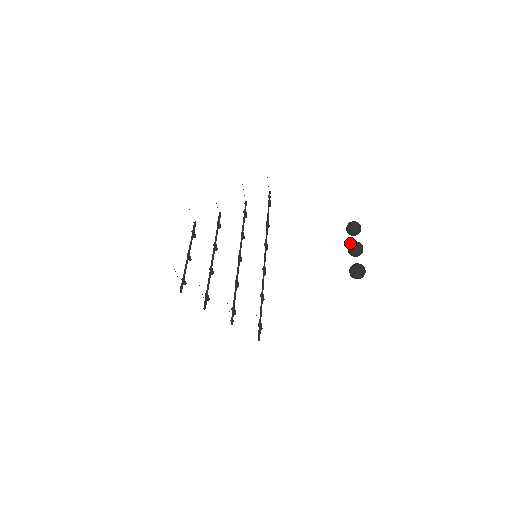
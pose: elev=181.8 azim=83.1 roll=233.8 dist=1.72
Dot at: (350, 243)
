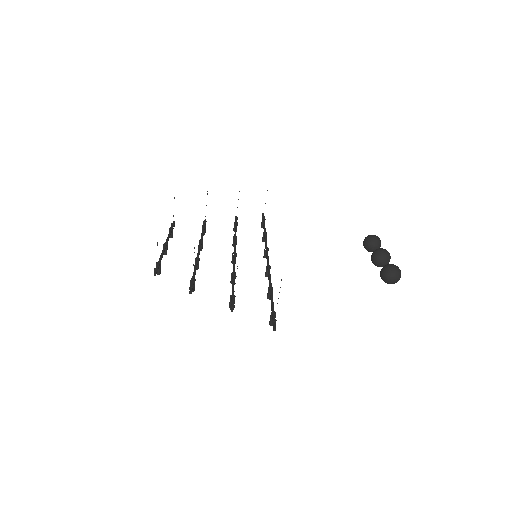
Dot at: occluded
